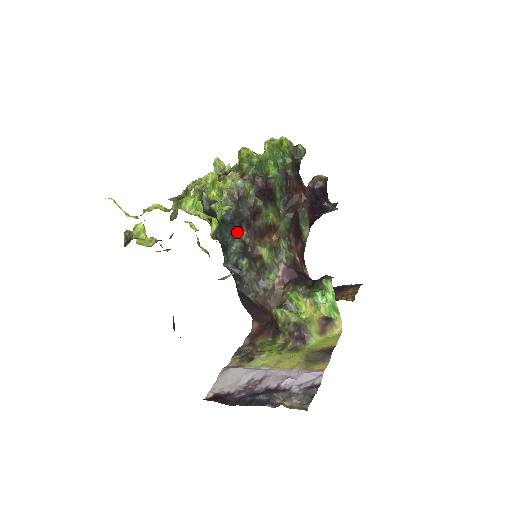
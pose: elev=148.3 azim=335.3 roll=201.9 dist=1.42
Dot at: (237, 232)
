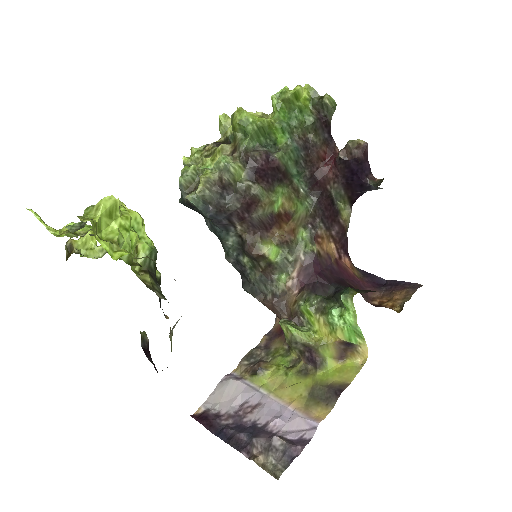
Dot at: (229, 226)
